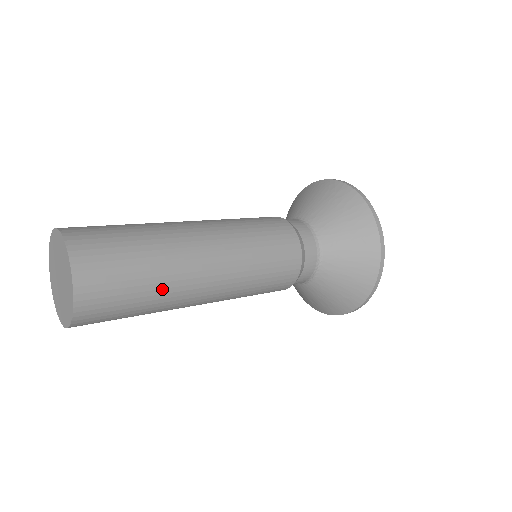
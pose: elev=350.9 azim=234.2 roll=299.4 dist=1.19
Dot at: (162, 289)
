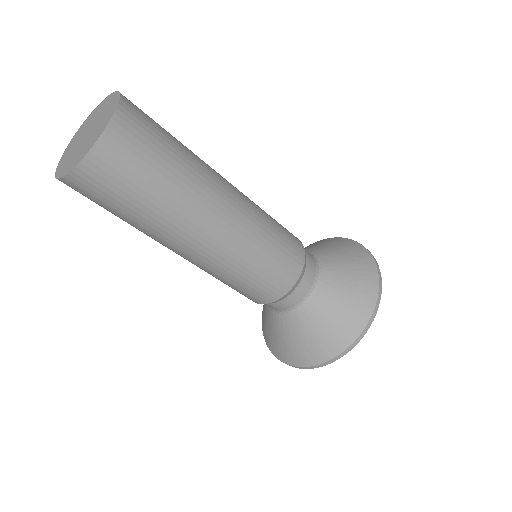
Dot at: (168, 207)
